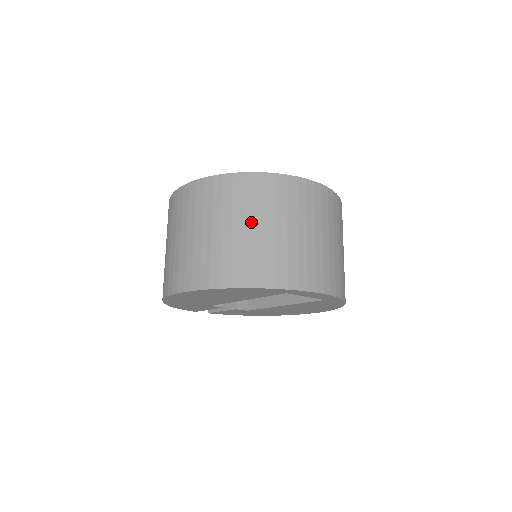
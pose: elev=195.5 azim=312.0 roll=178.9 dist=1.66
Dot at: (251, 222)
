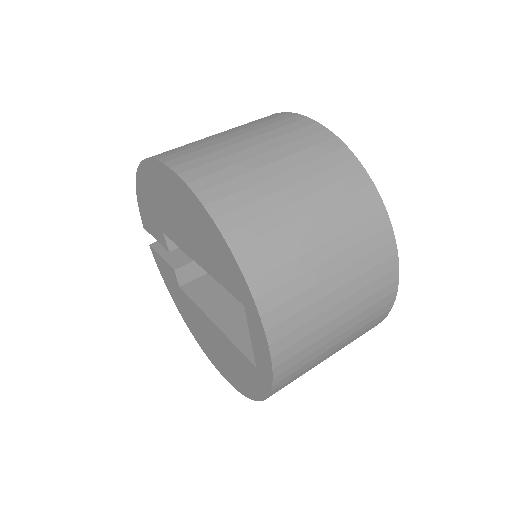
Dot at: (313, 206)
